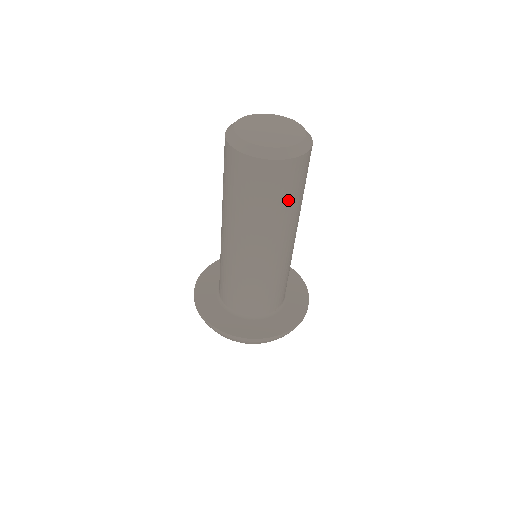
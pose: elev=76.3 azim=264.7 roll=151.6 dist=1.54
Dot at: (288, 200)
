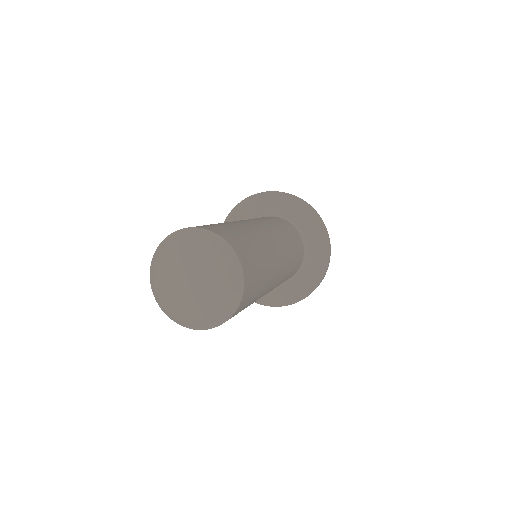
Dot at: (251, 302)
